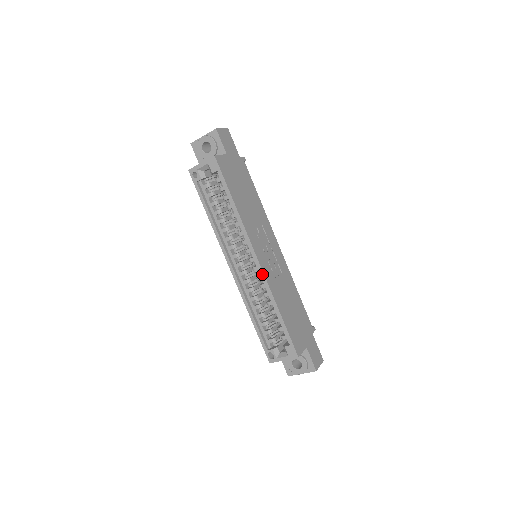
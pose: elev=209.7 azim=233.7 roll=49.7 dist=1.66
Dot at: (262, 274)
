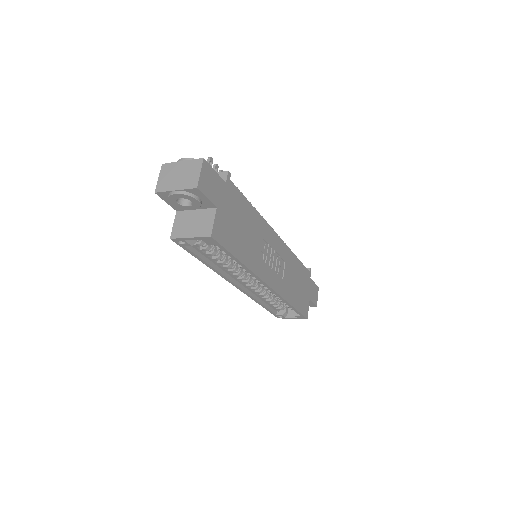
Dot at: (275, 293)
